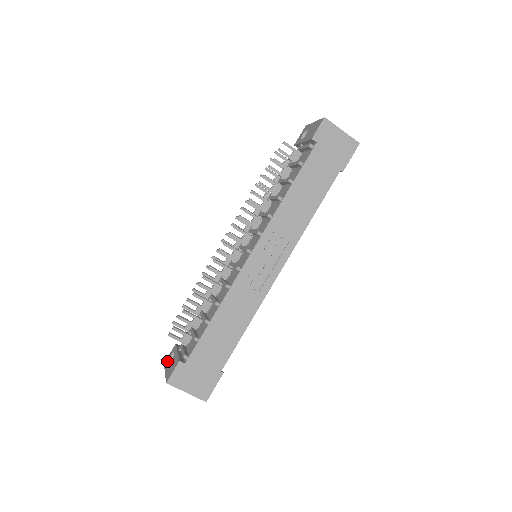
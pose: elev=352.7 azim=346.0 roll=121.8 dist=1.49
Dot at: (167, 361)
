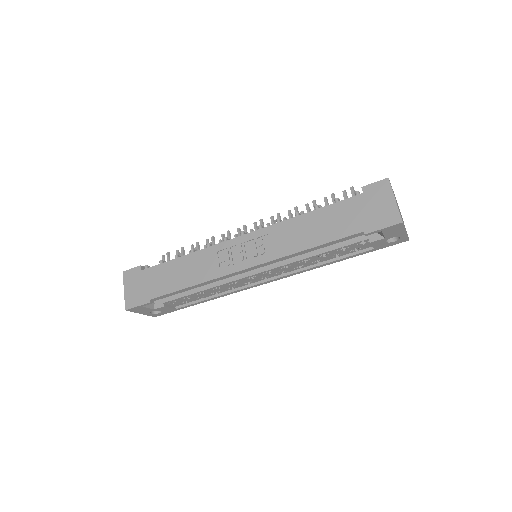
Dot at: occluded
